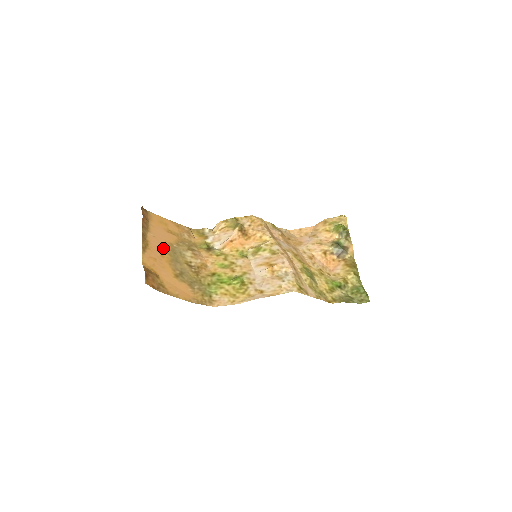
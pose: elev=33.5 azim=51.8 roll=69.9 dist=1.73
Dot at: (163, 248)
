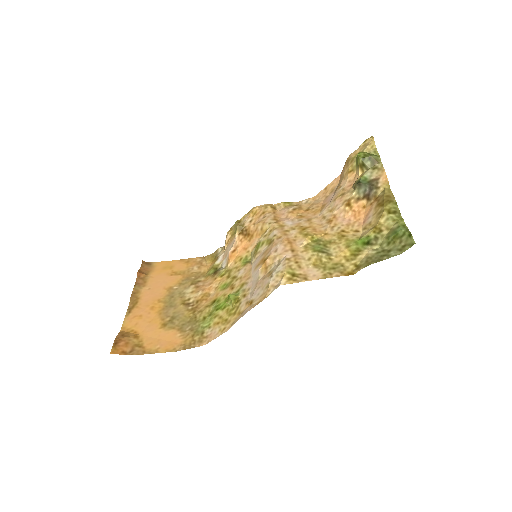
Dot at: (157, 298)
